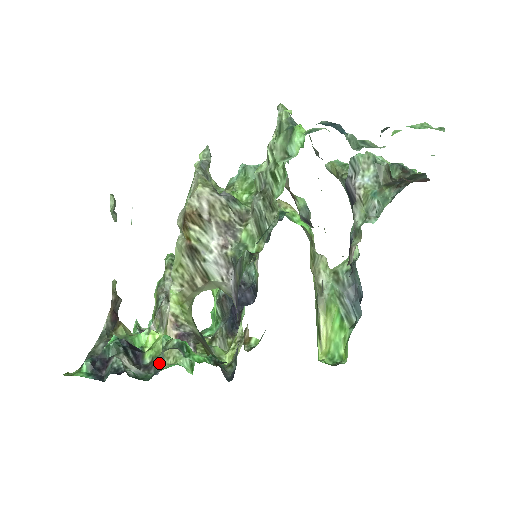
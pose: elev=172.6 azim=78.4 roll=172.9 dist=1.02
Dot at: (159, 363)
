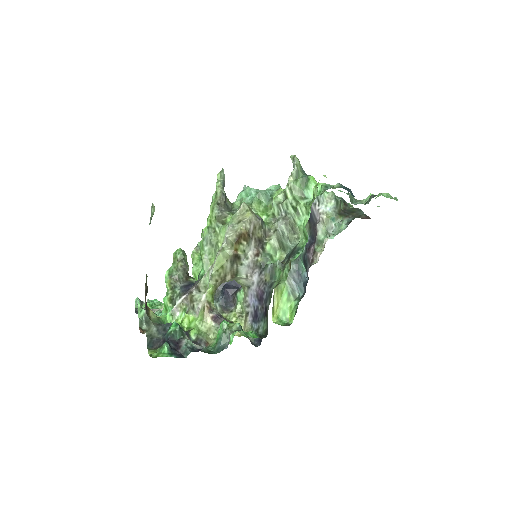
Dot at: (223, 340)
